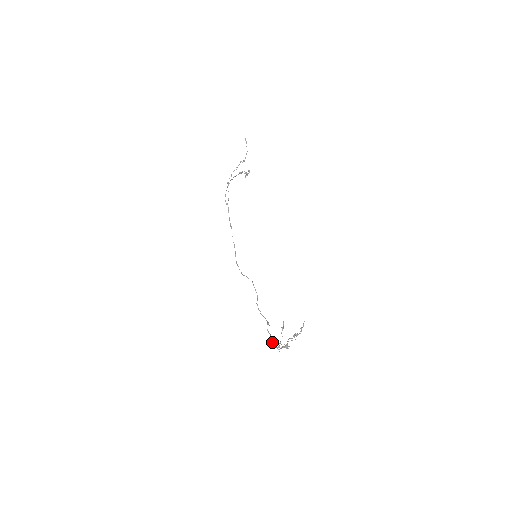
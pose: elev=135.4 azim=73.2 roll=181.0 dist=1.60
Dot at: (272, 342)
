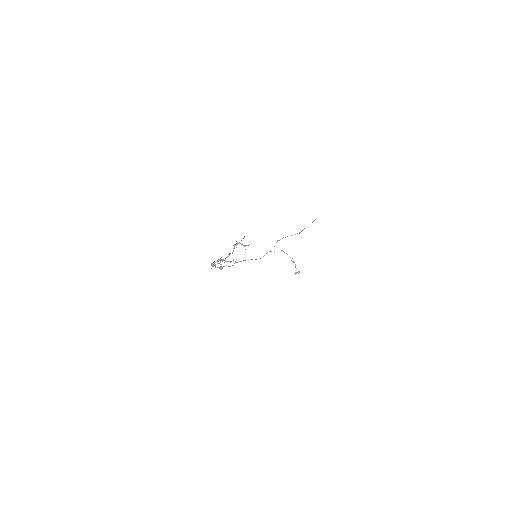
Dot at: occluded
